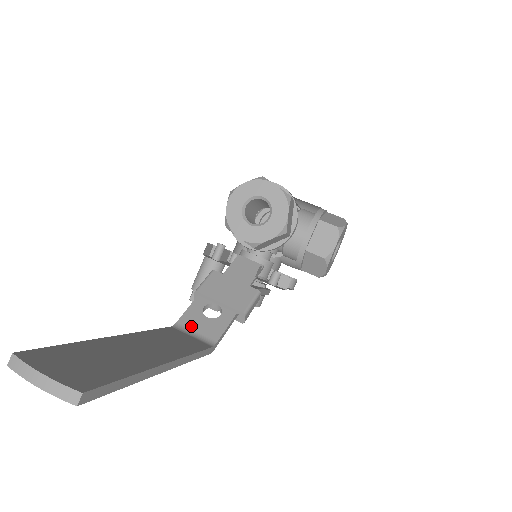
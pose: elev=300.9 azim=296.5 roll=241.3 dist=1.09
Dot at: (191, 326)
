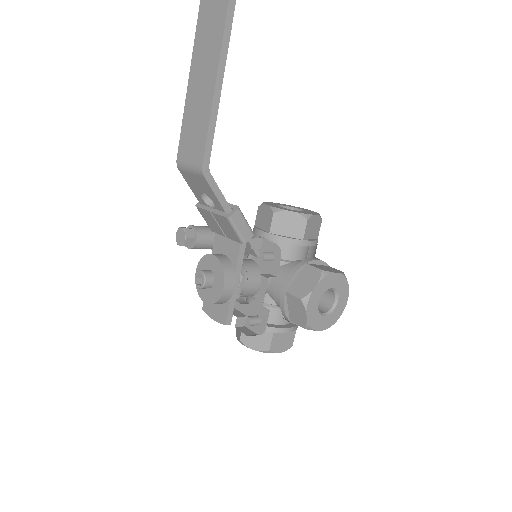
Dot at: occluded
